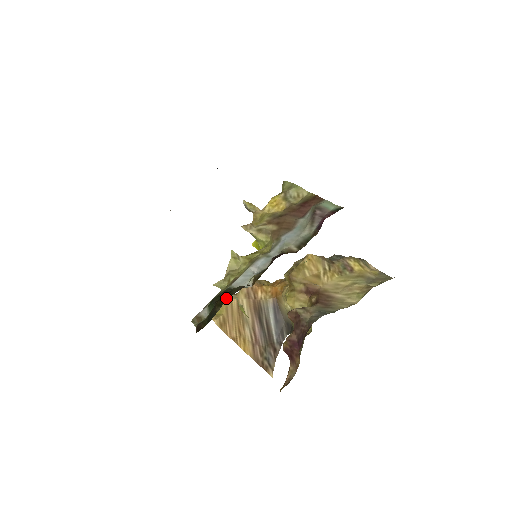
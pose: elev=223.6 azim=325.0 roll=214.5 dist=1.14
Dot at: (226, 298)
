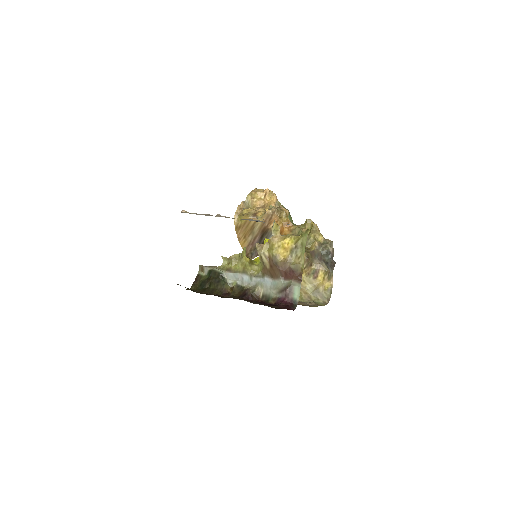
Dot at: (214, 286)
